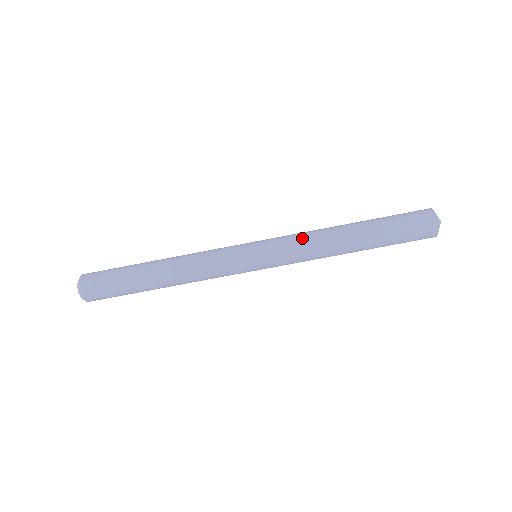
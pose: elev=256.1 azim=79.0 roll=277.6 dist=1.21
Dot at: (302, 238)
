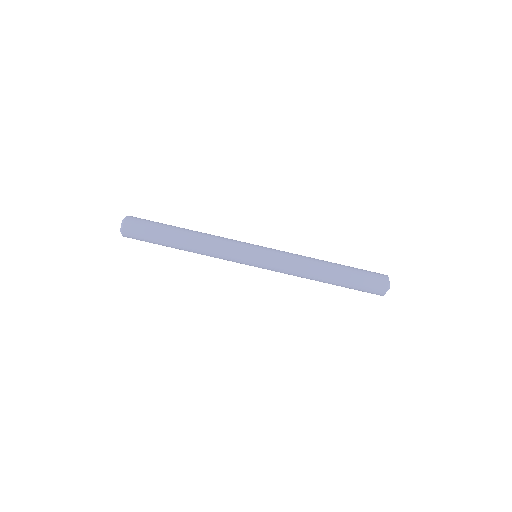
Dot at: (292, 262)
